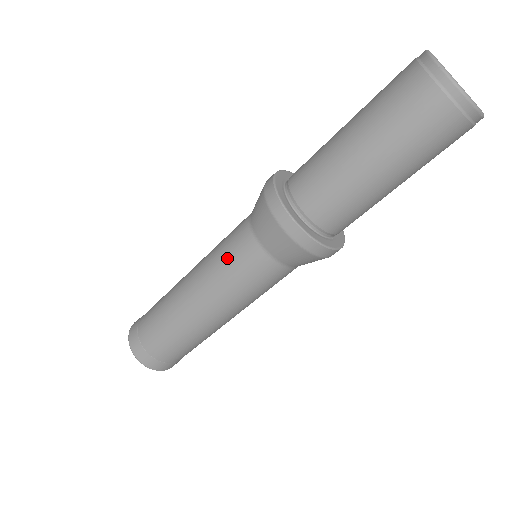
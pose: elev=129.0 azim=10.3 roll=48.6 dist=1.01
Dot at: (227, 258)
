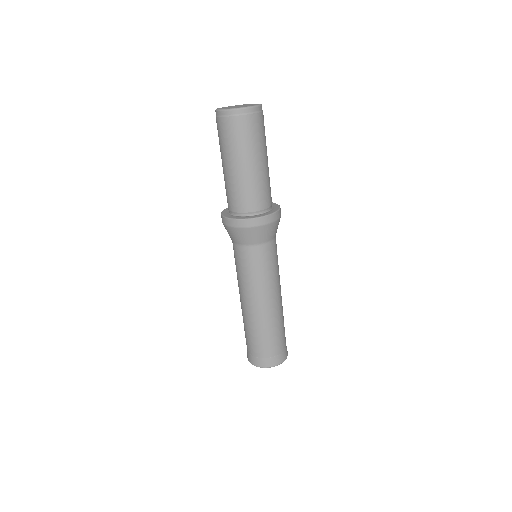
Dot at: occluded
